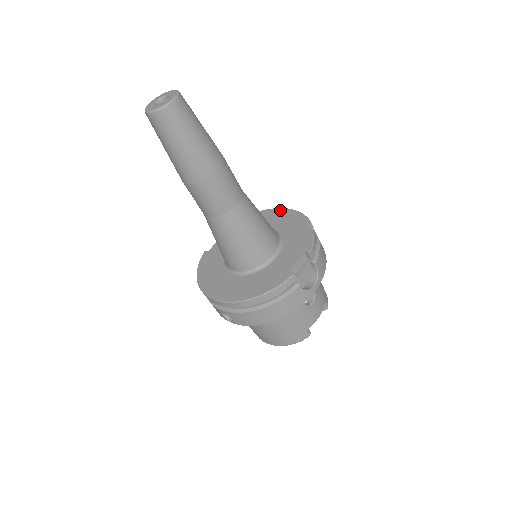
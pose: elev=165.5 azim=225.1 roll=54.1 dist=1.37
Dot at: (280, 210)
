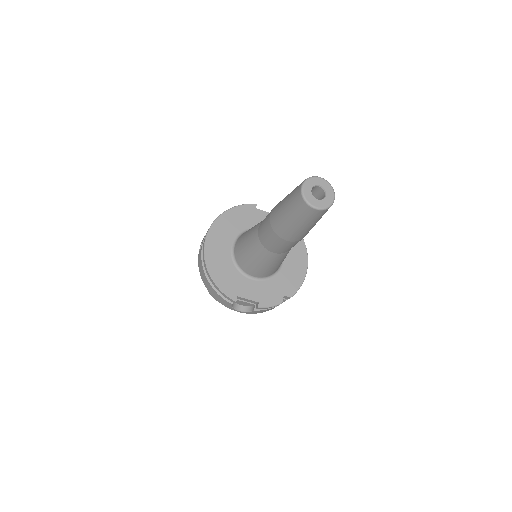
Dot at: (305, 262)
